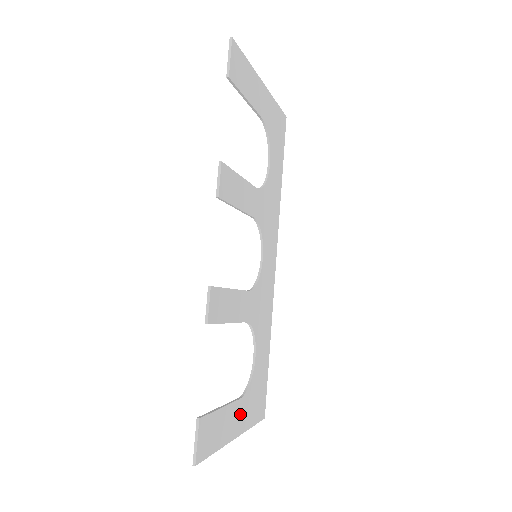
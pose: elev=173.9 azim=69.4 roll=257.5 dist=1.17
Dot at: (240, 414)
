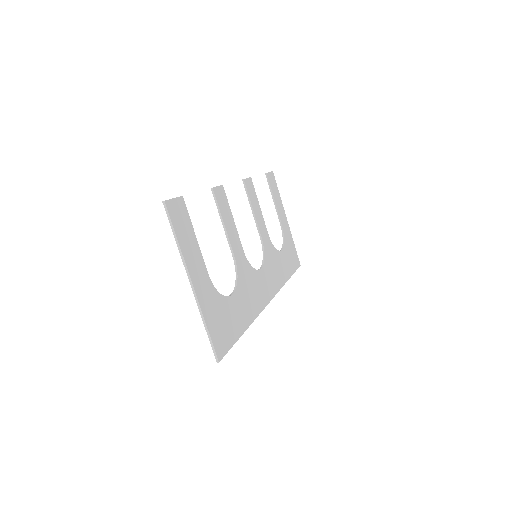
Dot at: (203, 283)
